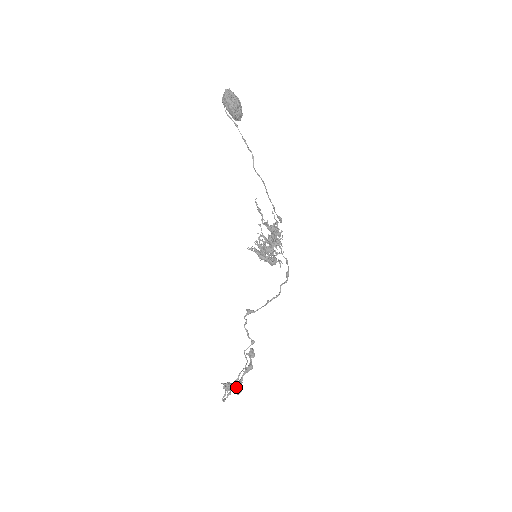
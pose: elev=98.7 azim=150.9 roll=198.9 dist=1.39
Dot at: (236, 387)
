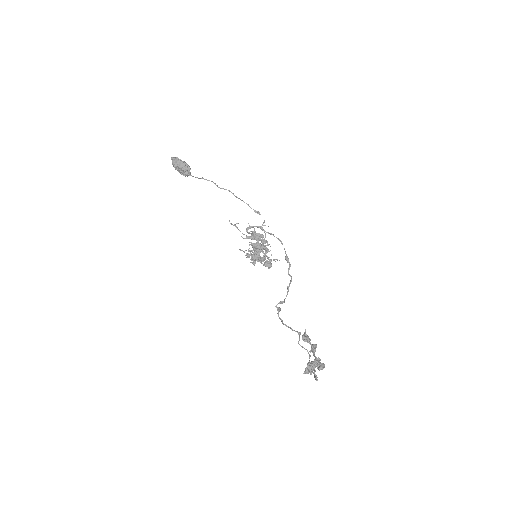
Dot at: (317, 361)
